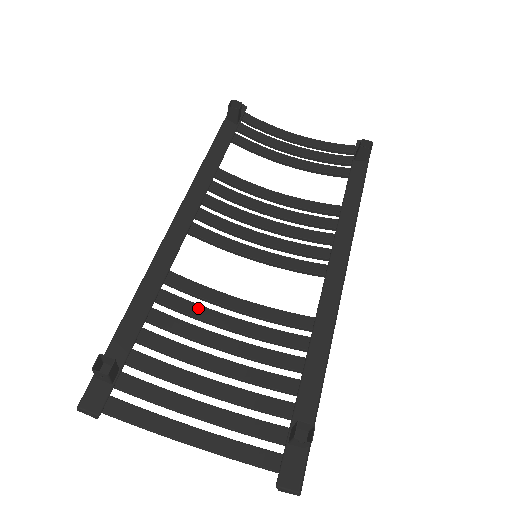
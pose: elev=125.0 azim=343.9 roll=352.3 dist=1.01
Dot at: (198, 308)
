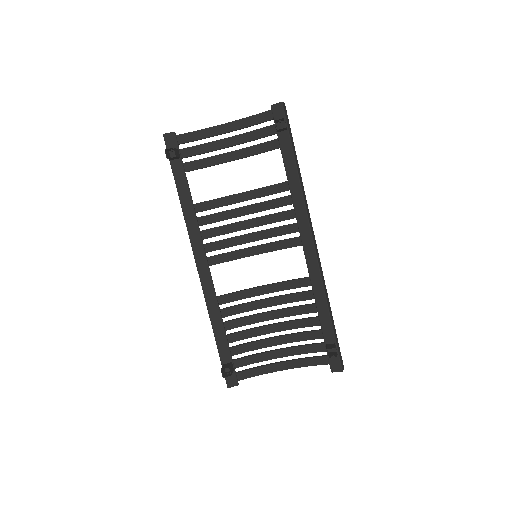
Dot at: (245, 306)
